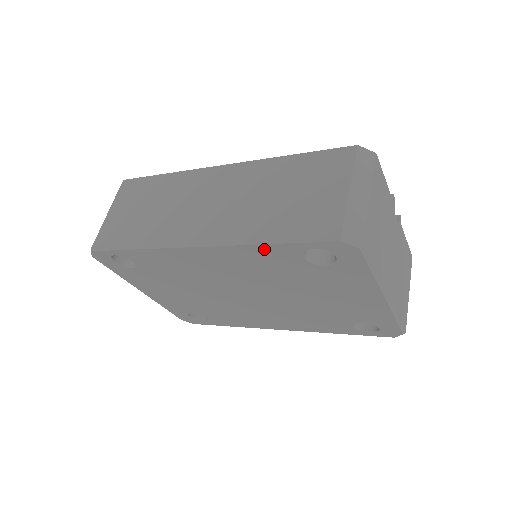
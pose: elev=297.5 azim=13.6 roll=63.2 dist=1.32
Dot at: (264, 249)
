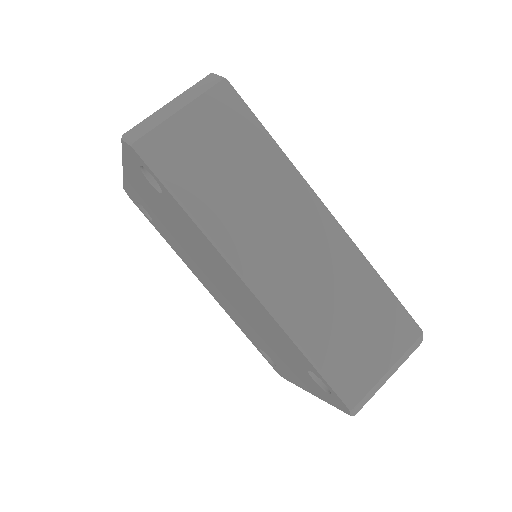
Dot at: (294, 346)
